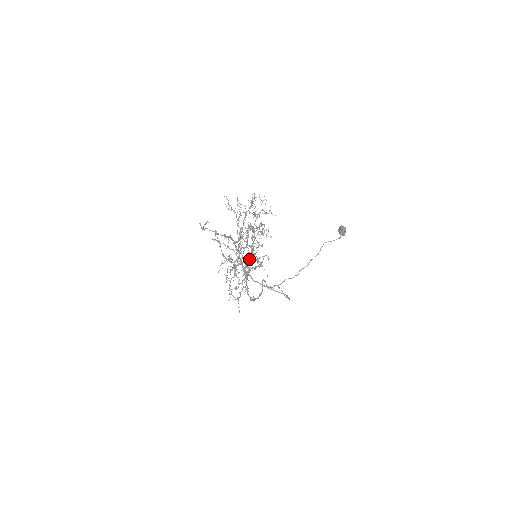
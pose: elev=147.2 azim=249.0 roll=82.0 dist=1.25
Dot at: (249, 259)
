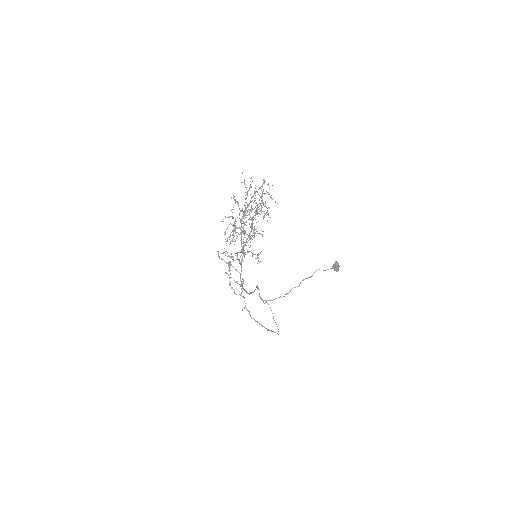
Dot at: occluded
